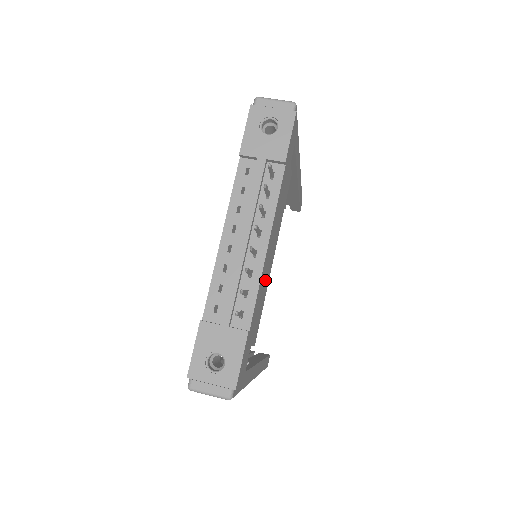
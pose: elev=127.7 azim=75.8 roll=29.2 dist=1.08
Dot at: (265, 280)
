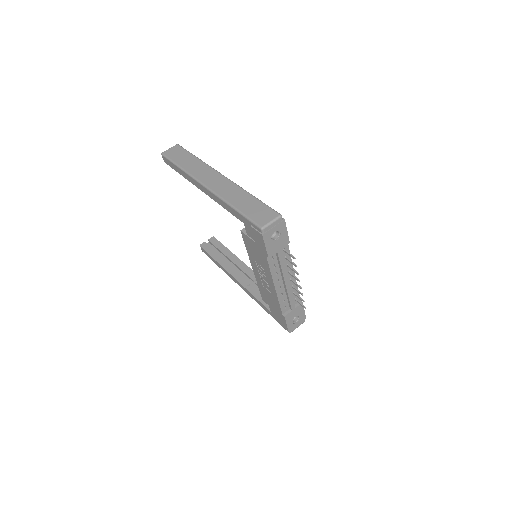
Dot at: occluded
